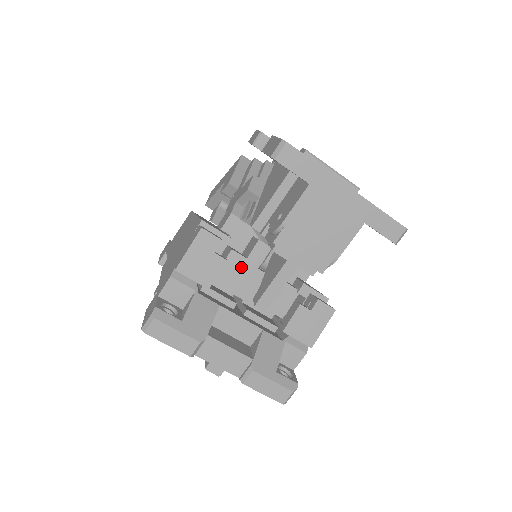
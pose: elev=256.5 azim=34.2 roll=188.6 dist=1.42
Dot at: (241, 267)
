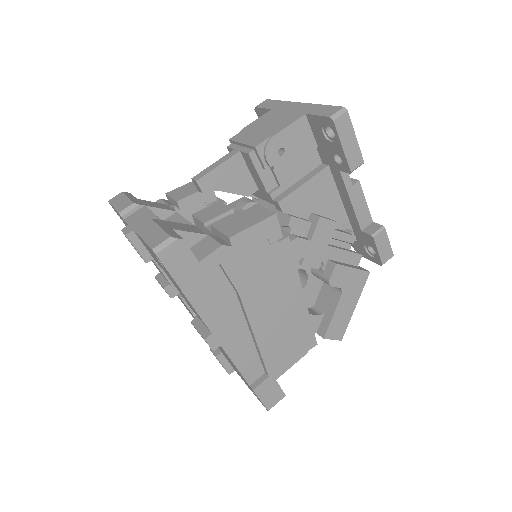
Dot at: (218, 209)
